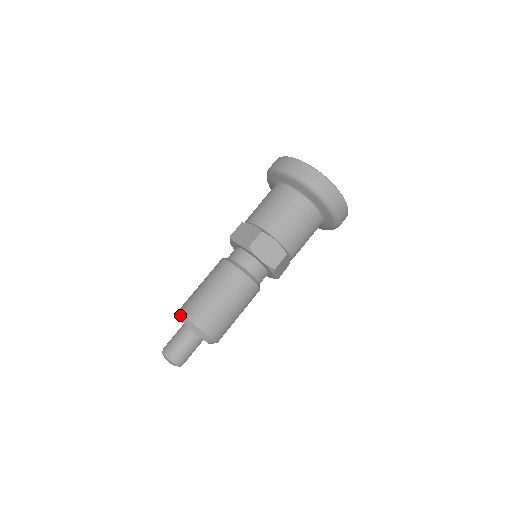
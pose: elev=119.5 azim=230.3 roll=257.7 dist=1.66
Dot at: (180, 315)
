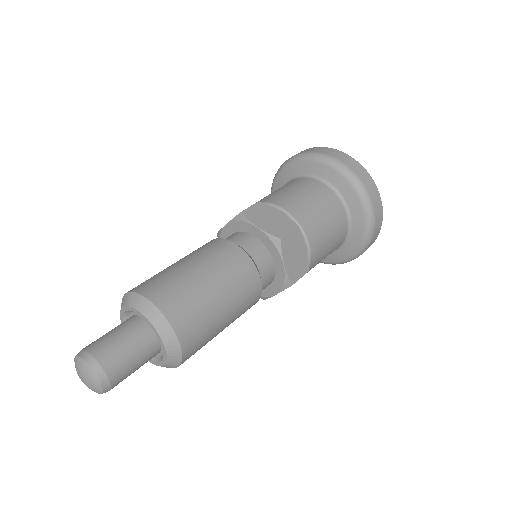
Dot at: (122, 300)
